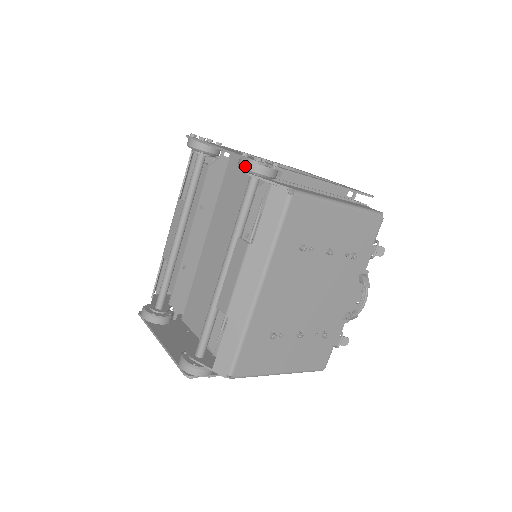
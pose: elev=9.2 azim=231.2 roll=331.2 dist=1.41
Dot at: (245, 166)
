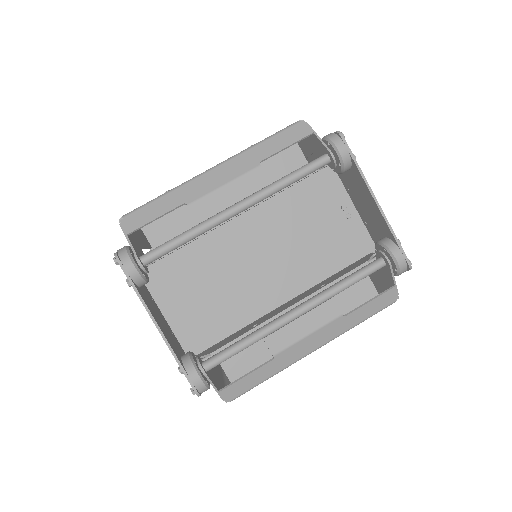
Dot at: (401, 263)
